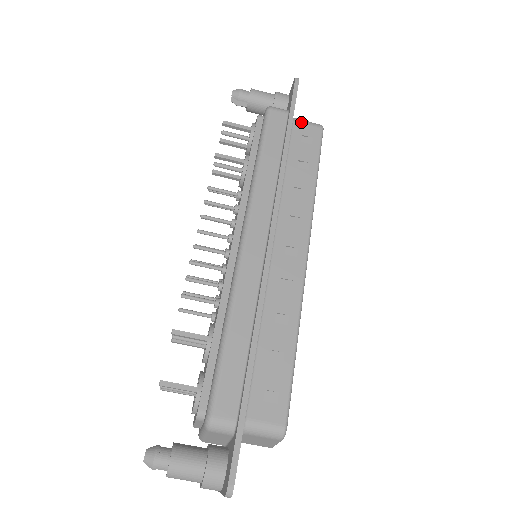
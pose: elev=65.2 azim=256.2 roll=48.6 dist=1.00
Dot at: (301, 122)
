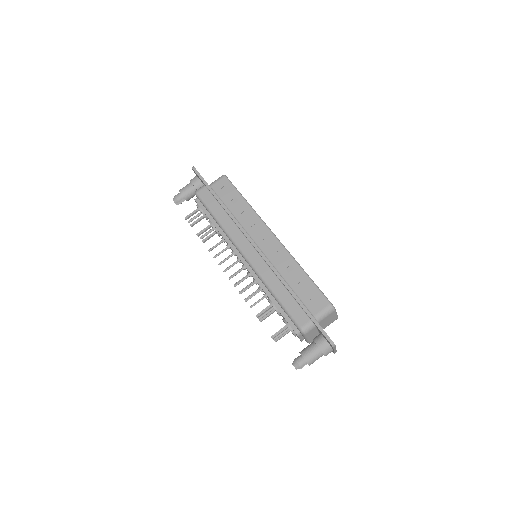
Dot at: (214, 184)
